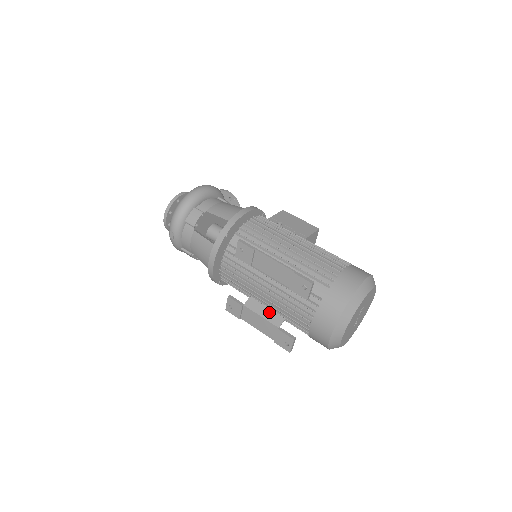
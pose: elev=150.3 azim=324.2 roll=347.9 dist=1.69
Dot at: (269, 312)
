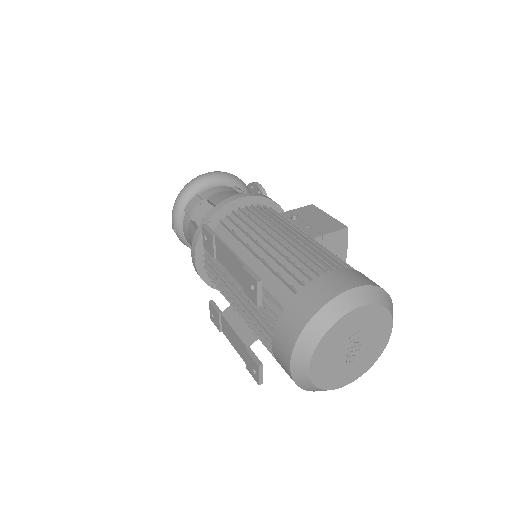
Dot at: (244, 326)
